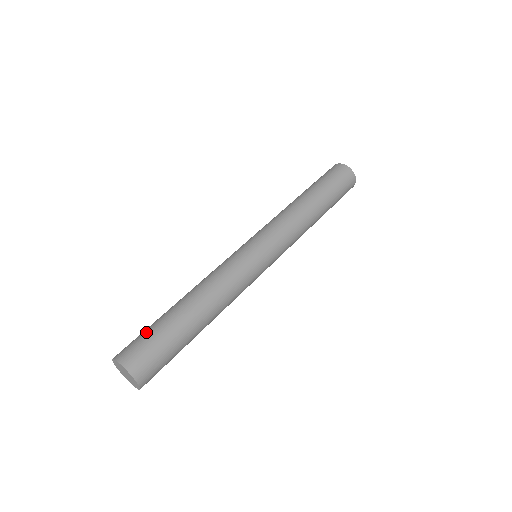
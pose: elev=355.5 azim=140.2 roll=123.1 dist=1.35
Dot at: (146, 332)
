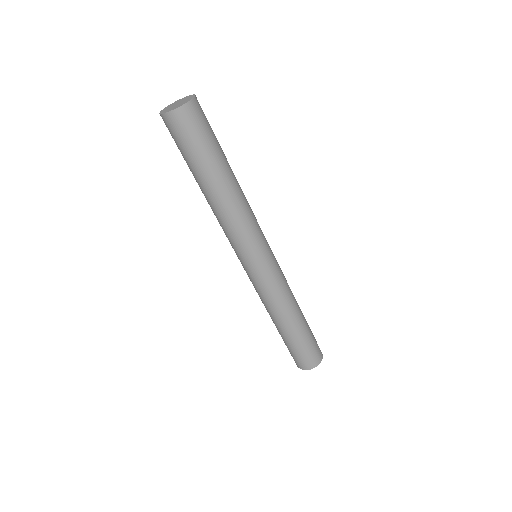
Dot at: occluded
